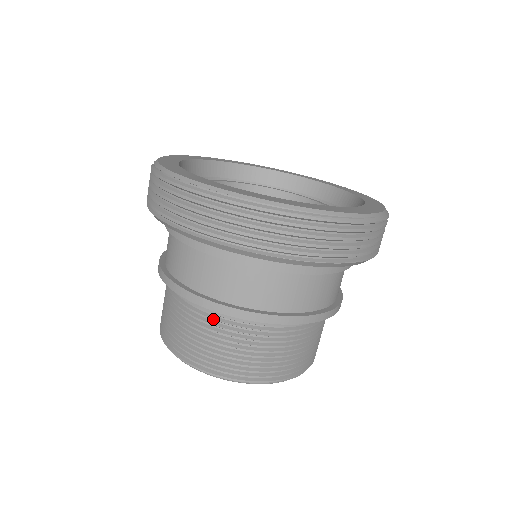
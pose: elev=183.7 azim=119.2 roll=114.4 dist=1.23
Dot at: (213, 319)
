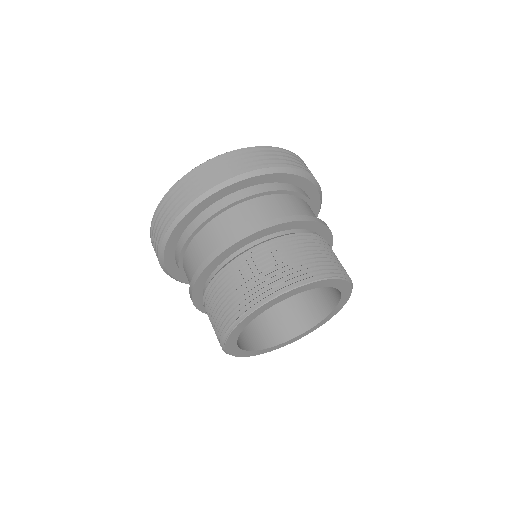
Dot at: (304, 236)
